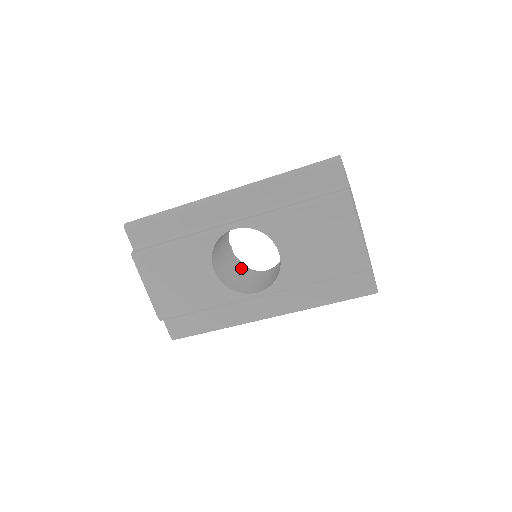
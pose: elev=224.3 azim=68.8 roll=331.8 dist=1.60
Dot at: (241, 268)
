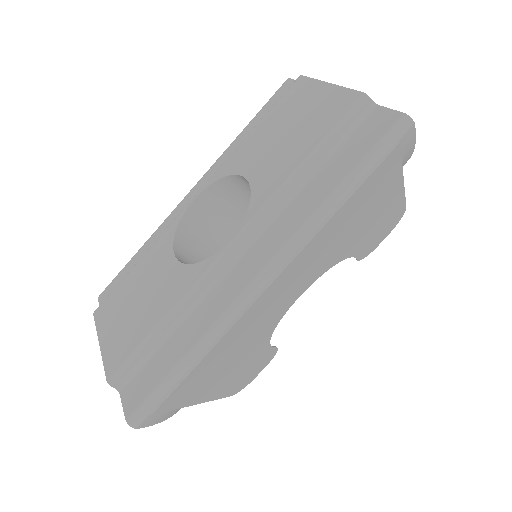
Dot at: occluded
